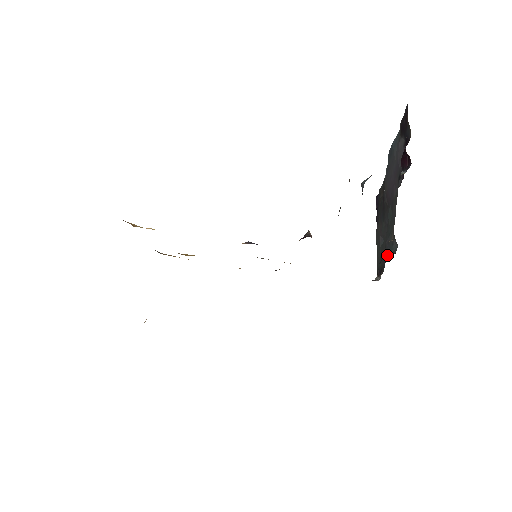
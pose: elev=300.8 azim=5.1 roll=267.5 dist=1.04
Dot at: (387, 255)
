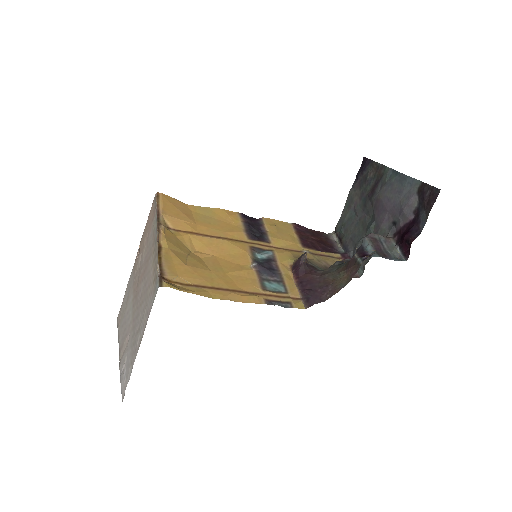
Dot at: (352, 254)
